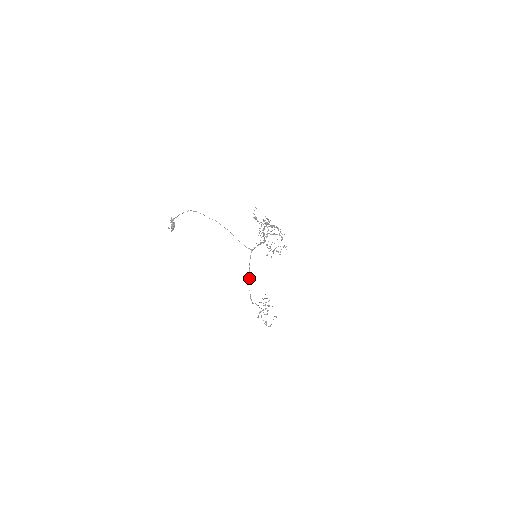
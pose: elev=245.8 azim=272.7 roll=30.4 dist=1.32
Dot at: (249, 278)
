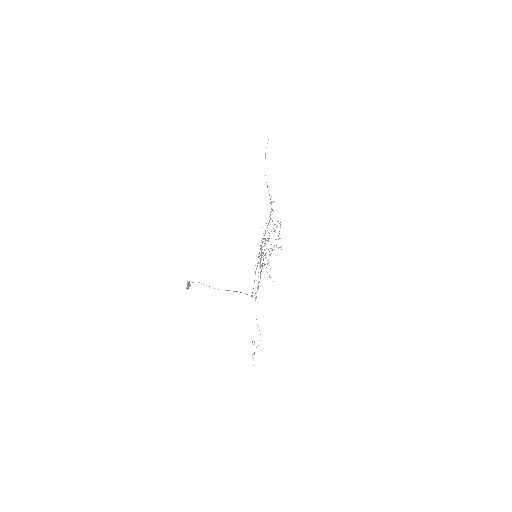
Dot at: (252, 295)
